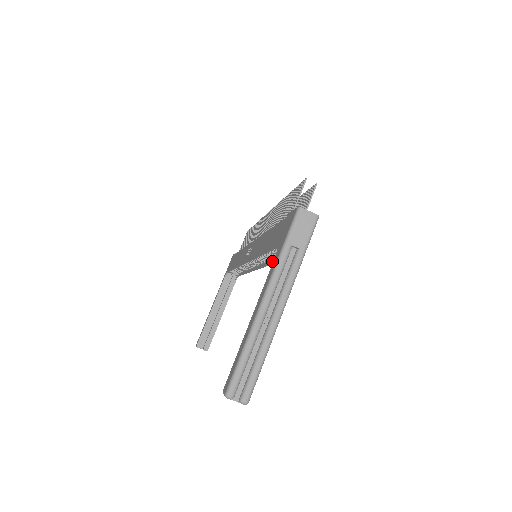
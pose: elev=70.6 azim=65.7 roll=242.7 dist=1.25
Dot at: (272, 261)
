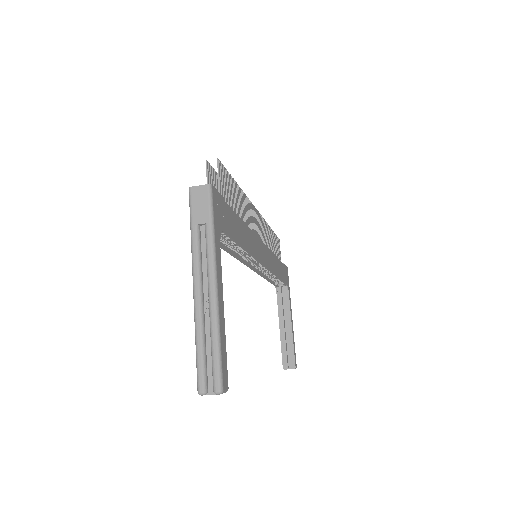
Dot at: (247, 251)
